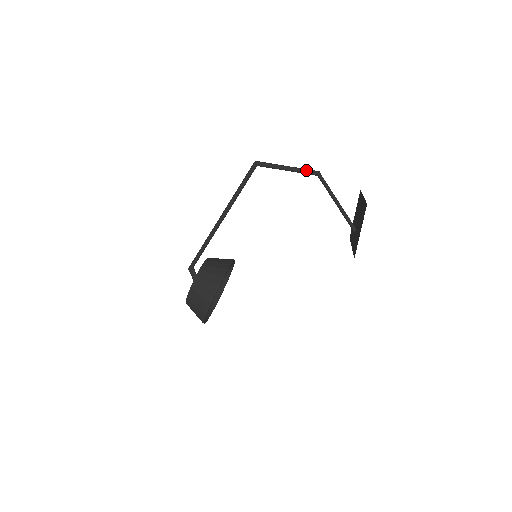
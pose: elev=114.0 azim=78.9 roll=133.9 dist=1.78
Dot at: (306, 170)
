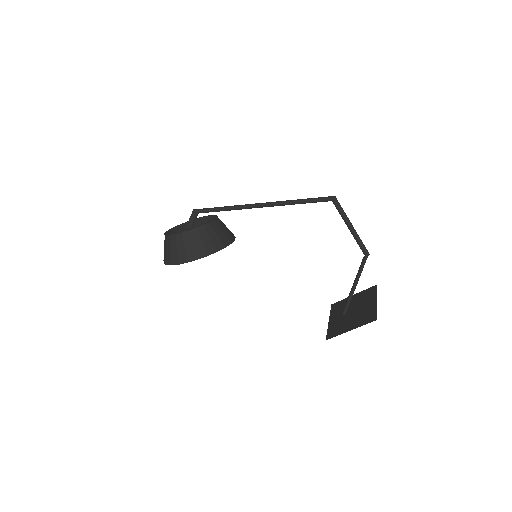
Dot at: (362, 243)
